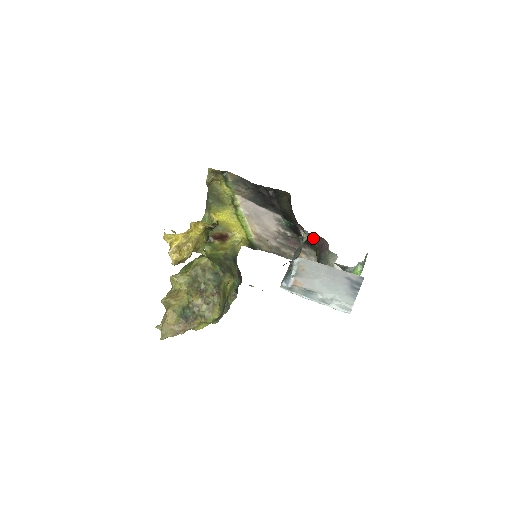
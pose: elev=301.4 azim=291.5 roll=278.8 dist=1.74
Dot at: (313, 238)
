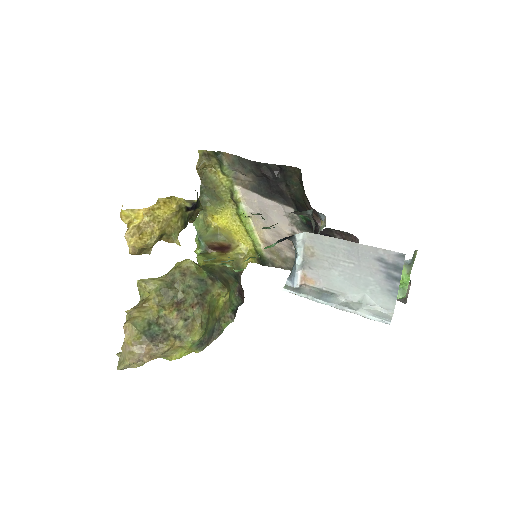
Dot at: (338, 237)
